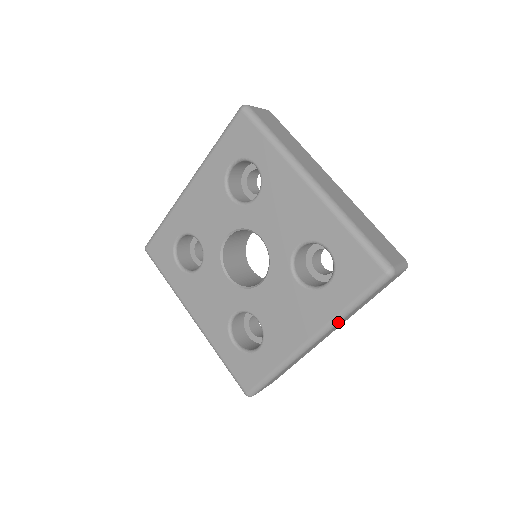
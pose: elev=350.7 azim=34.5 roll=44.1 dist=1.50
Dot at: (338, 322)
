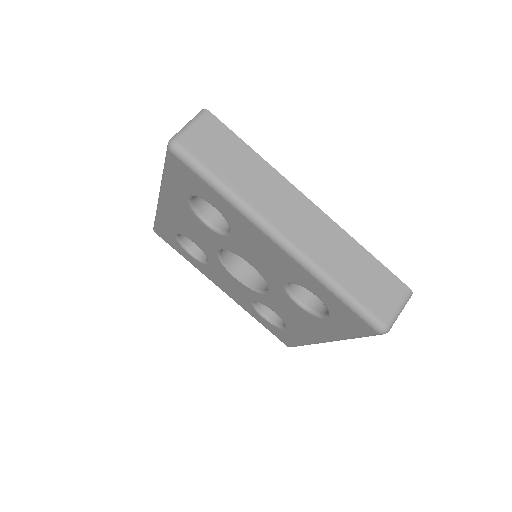
Dot at: occluded
